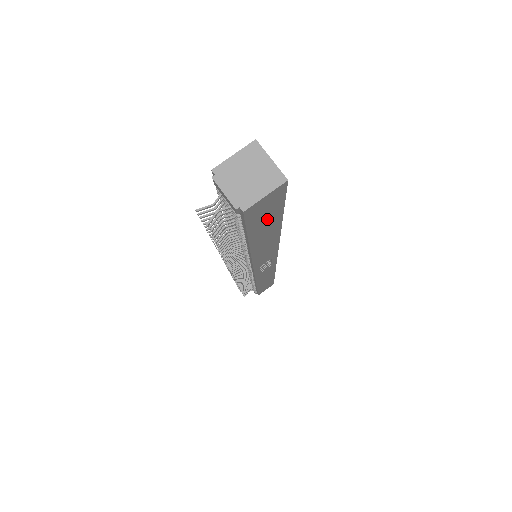
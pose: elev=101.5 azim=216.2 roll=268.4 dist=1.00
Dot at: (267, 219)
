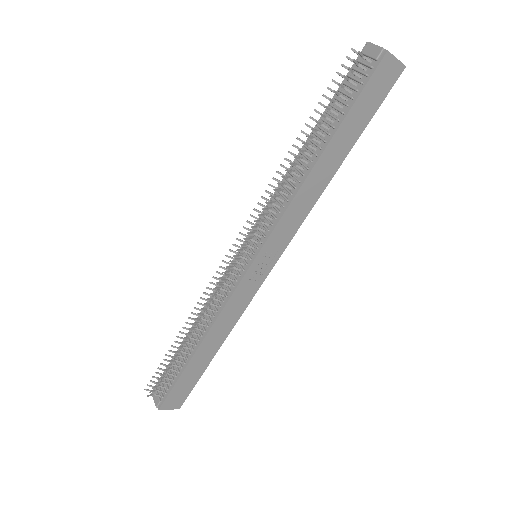
Dot at: (364, 111)
